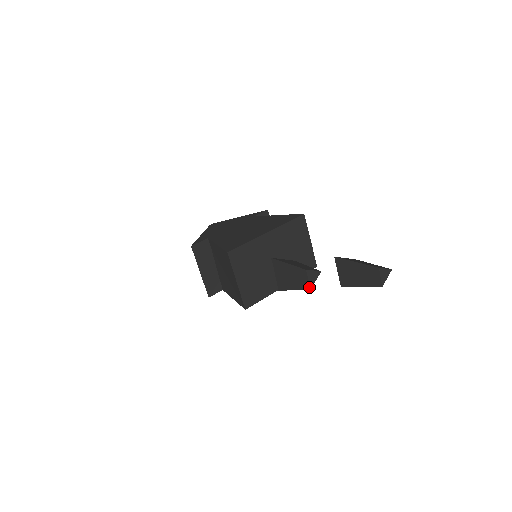
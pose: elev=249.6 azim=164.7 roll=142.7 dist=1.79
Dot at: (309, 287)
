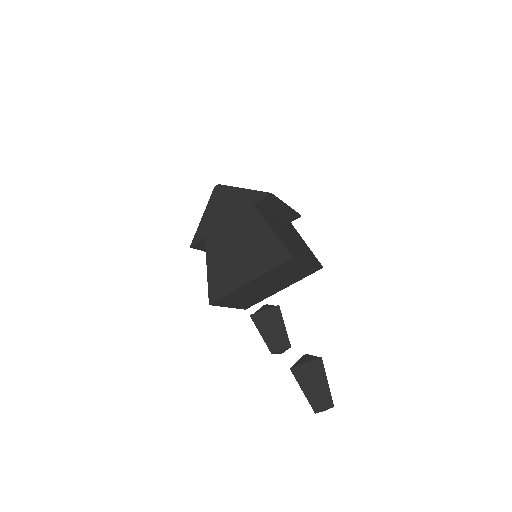
Dot at: occluded
